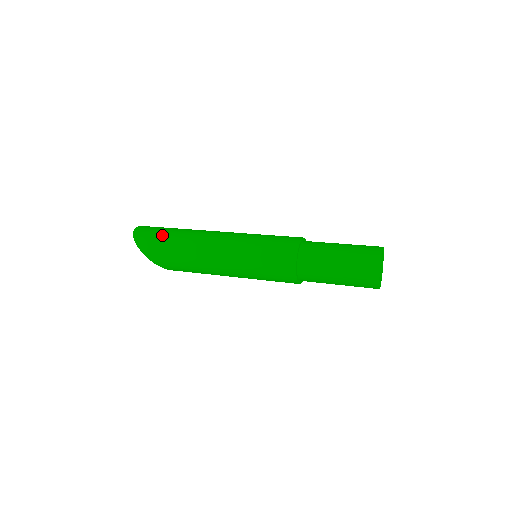
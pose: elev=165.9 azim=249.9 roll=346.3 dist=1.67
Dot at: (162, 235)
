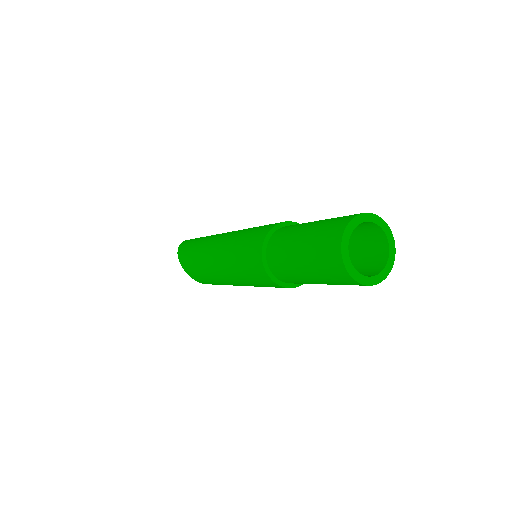
Dot at: (200, 237)
